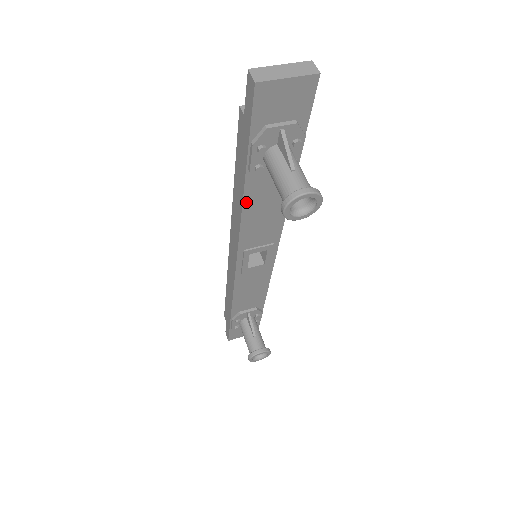
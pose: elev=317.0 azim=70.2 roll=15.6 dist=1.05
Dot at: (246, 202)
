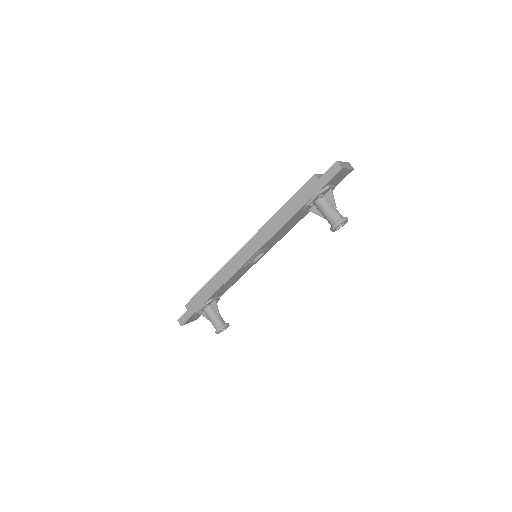
Dot at: (289, 221)
